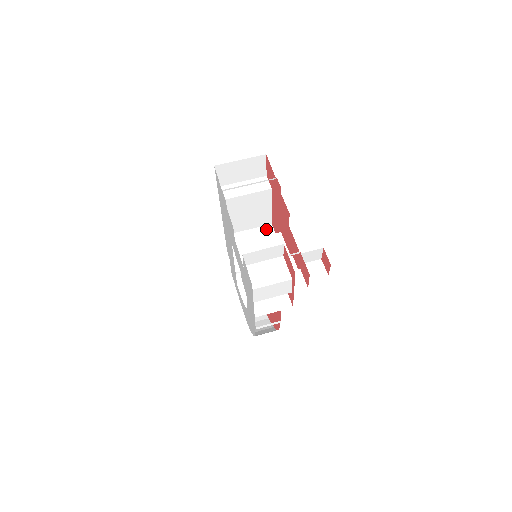
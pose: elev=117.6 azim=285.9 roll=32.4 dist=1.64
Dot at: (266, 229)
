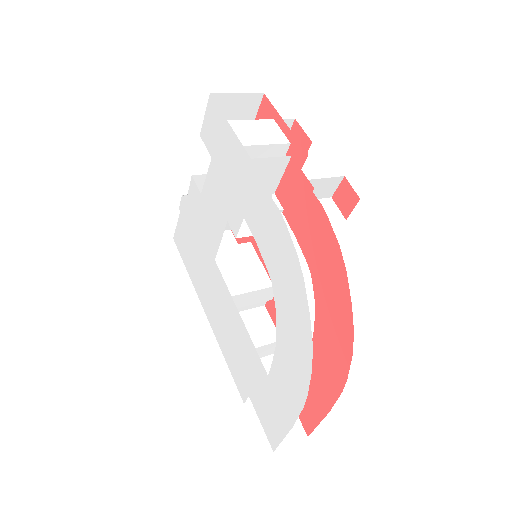
Dot at: occluded
